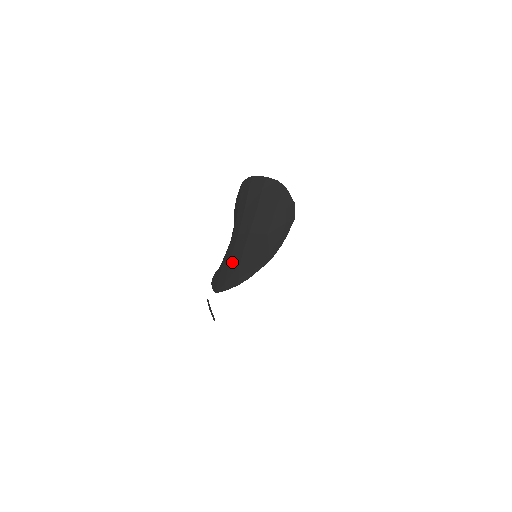
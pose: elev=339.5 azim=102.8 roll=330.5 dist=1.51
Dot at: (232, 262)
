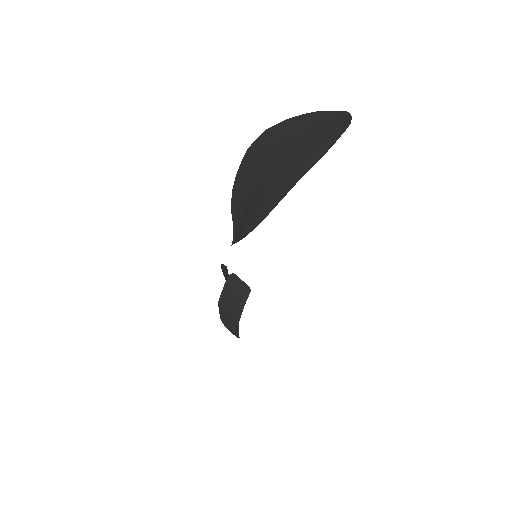
Dot at: (289, 165)
